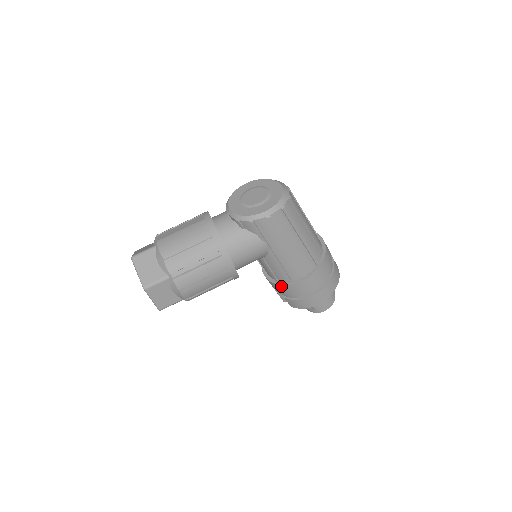
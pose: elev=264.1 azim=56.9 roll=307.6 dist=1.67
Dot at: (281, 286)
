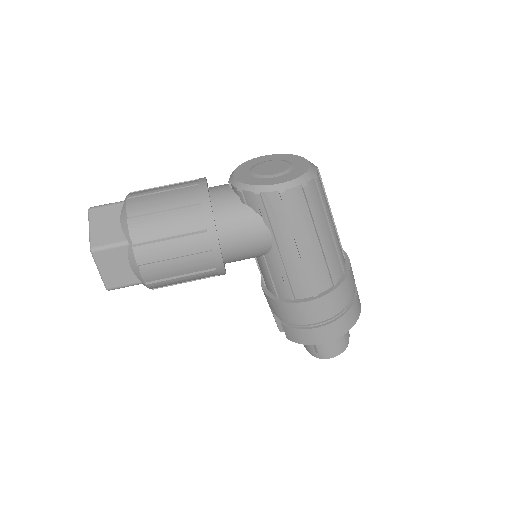
Dot at: (280, 303)
